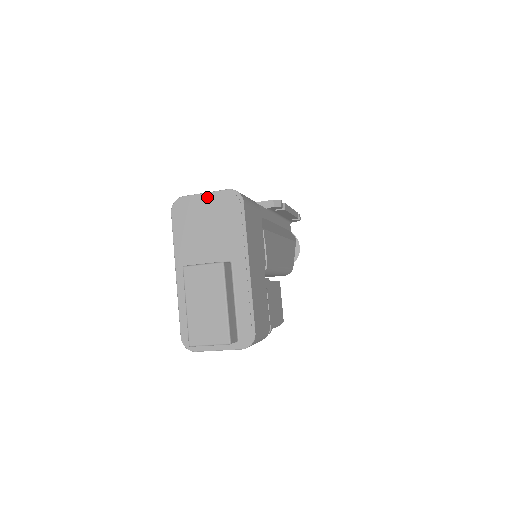
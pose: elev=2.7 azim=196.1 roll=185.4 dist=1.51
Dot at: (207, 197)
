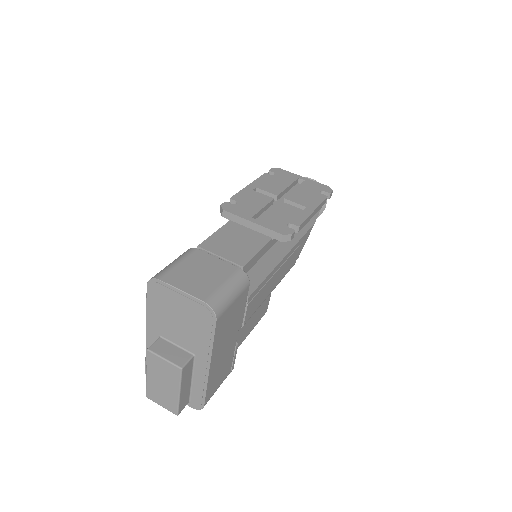
Dot at: (182, 296)
